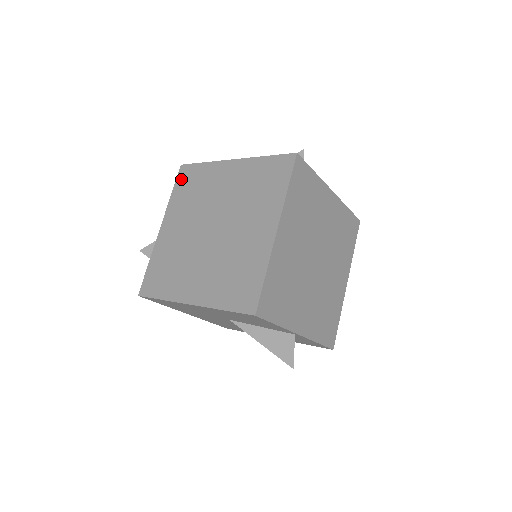
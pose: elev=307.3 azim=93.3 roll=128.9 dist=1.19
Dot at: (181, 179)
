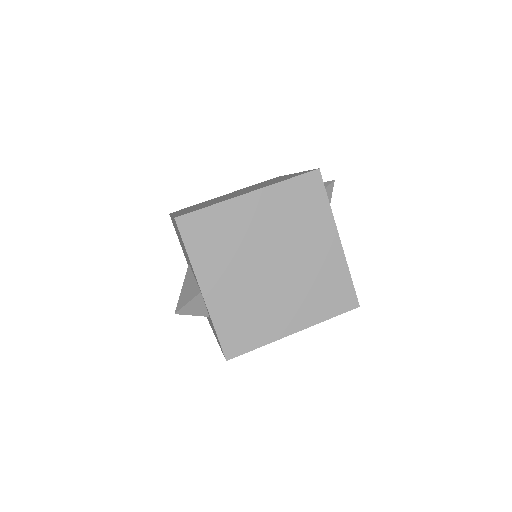
Dot at: (267, 180)
